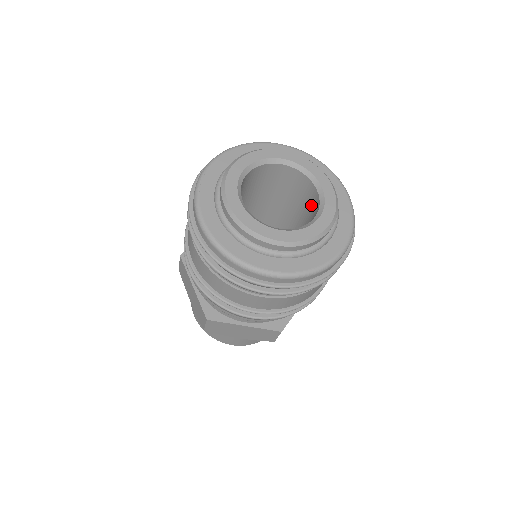
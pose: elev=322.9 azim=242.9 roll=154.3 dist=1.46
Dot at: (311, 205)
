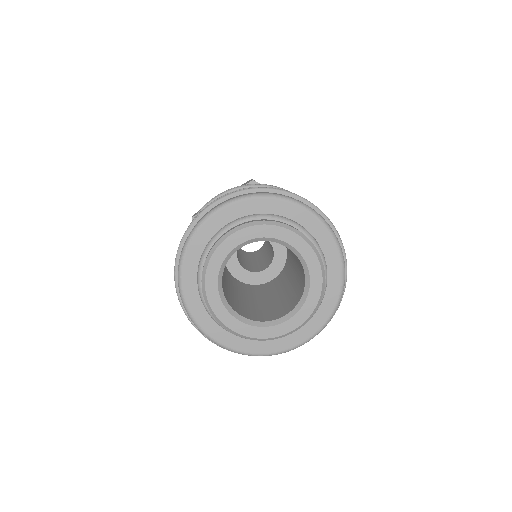
Dot at: (300, 283)
